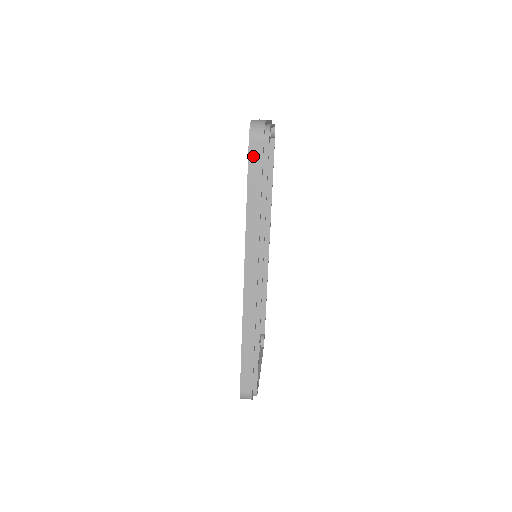
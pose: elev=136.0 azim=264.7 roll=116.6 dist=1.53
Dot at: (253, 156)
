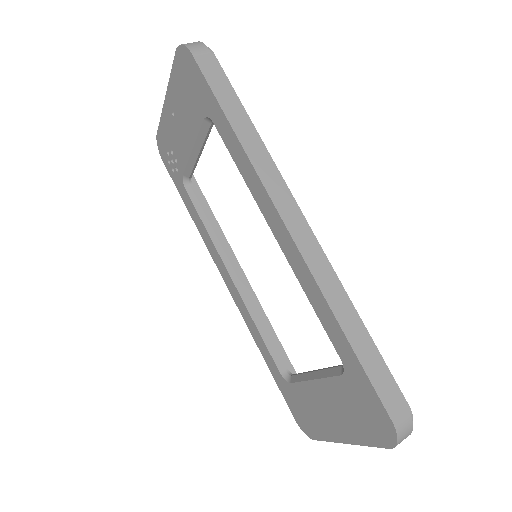
Dot at: (206, 69)
